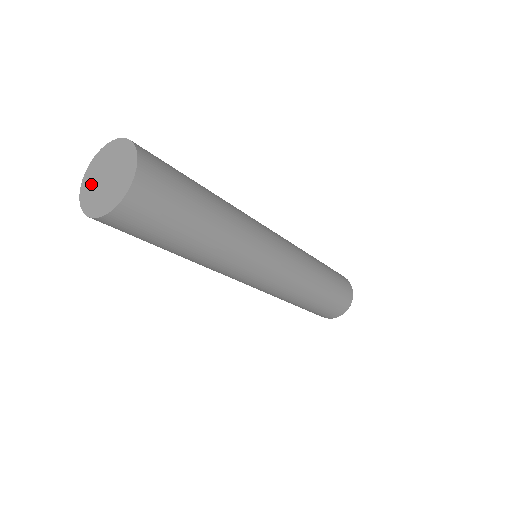
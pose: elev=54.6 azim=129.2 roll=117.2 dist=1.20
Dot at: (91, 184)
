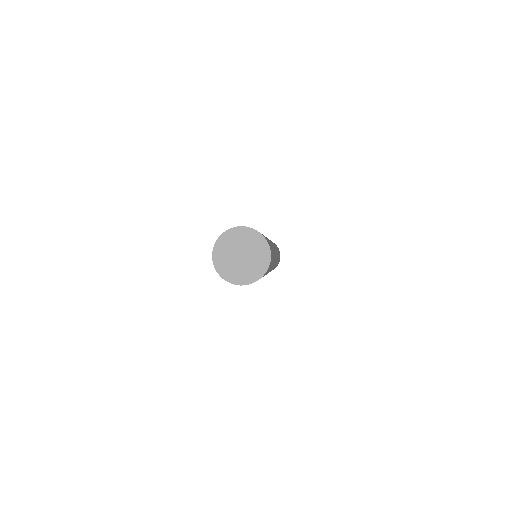
Dot at: (229, 268)
